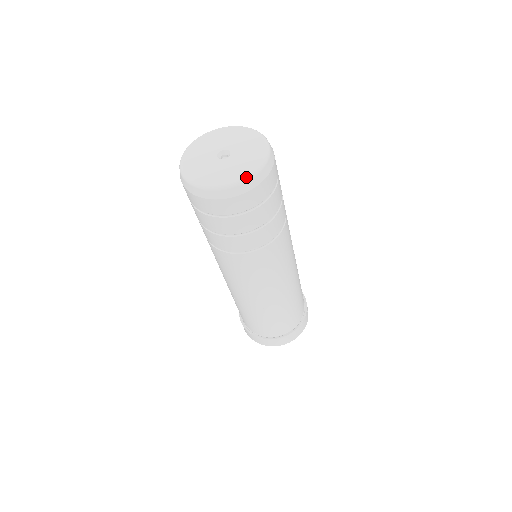
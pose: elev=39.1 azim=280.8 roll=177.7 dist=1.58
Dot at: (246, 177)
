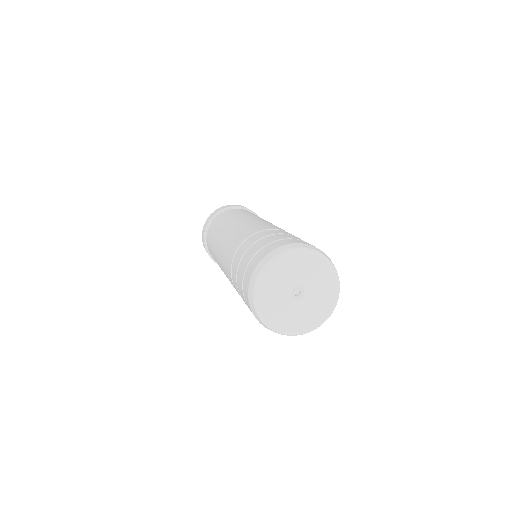
Dot at: (313, 329)
